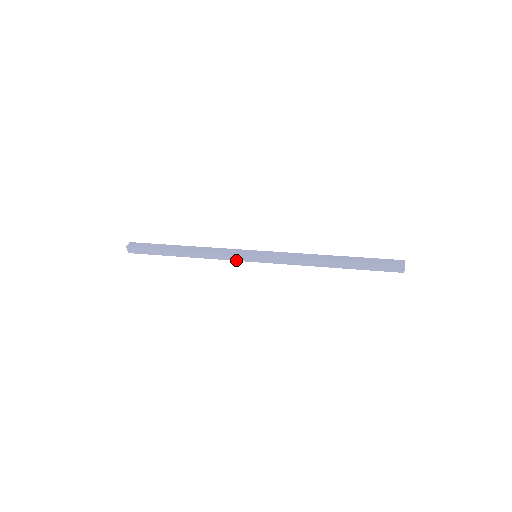
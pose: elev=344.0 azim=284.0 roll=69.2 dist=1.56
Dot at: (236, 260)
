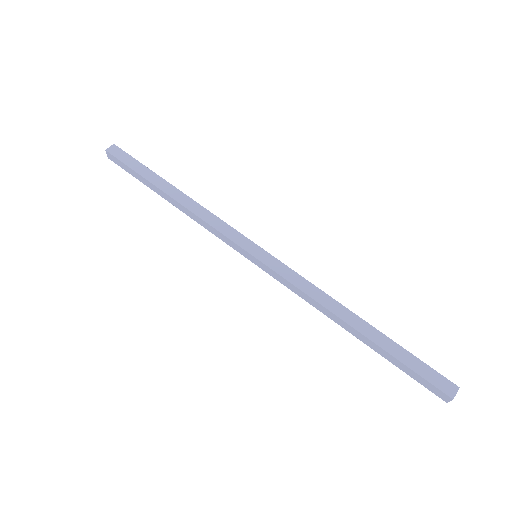
Dot at: (230, 245)
